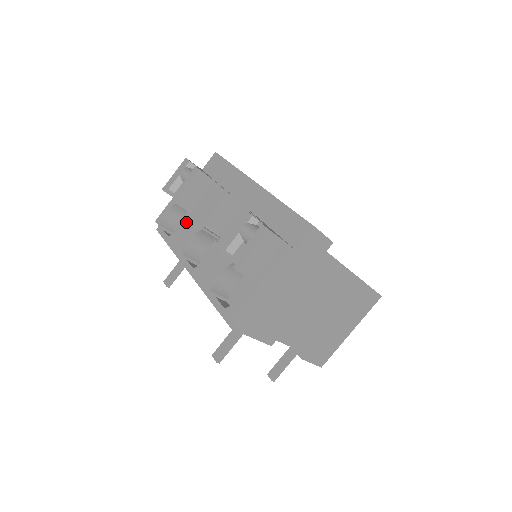
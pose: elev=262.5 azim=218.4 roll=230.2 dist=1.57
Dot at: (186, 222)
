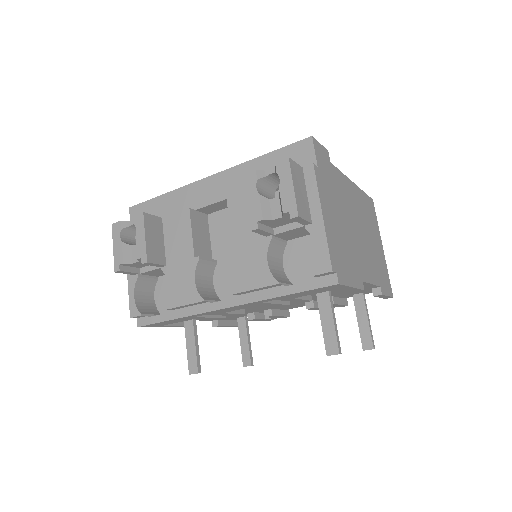
Dot at: (171, 276)
